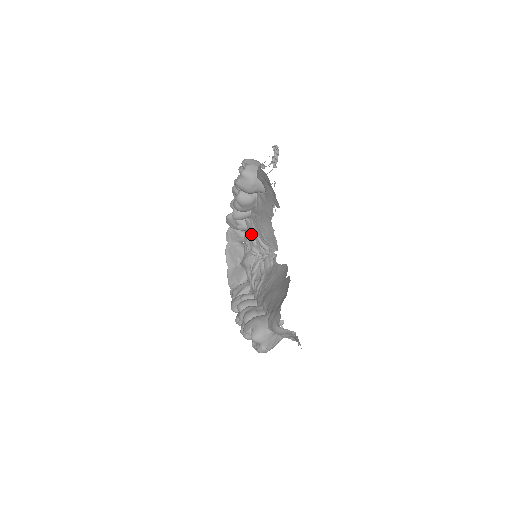
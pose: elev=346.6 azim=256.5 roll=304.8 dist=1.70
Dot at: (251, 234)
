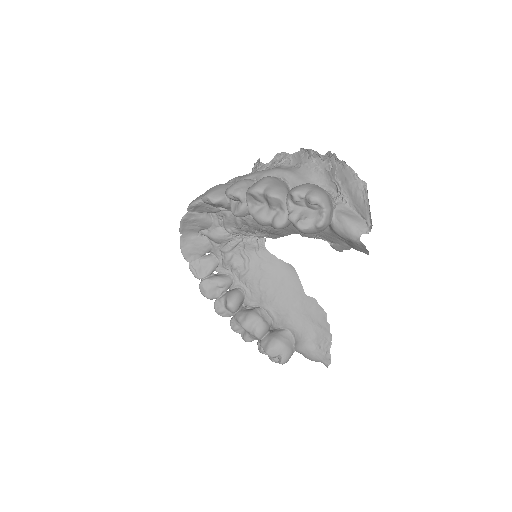
Dot at: (241, 220)
